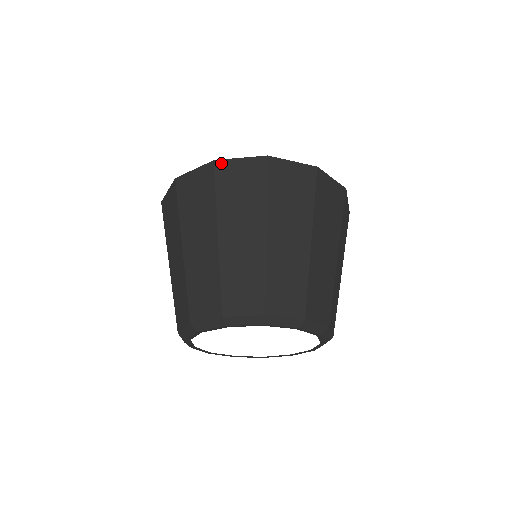
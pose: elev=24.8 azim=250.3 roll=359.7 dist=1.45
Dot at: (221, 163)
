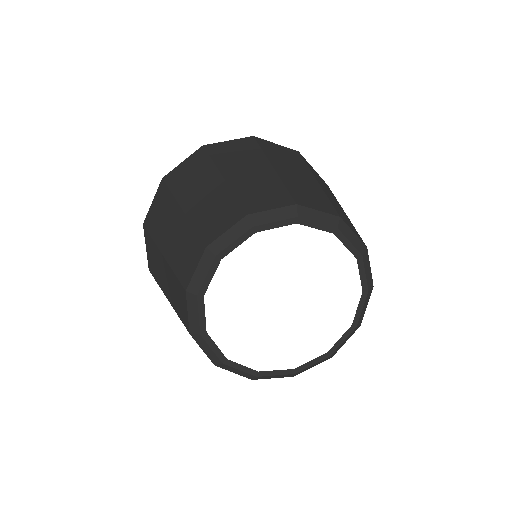
Dot at: (210, 145)
